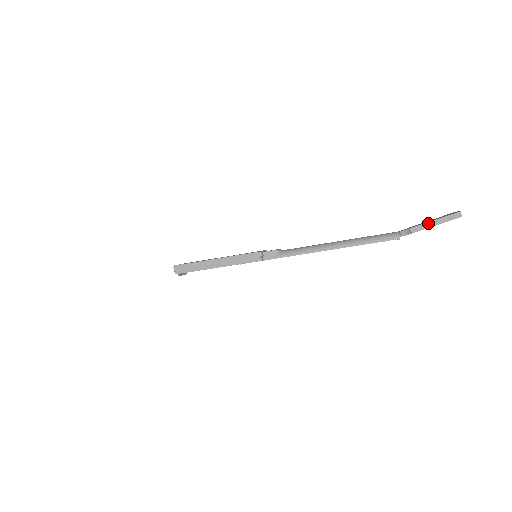
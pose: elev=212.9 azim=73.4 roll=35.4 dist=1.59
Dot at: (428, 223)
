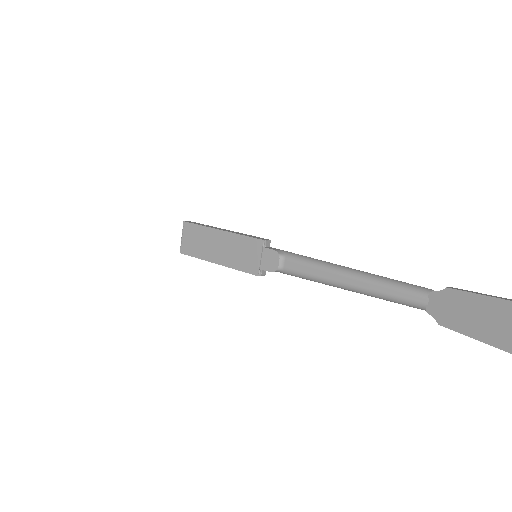
Dot at: occluded
